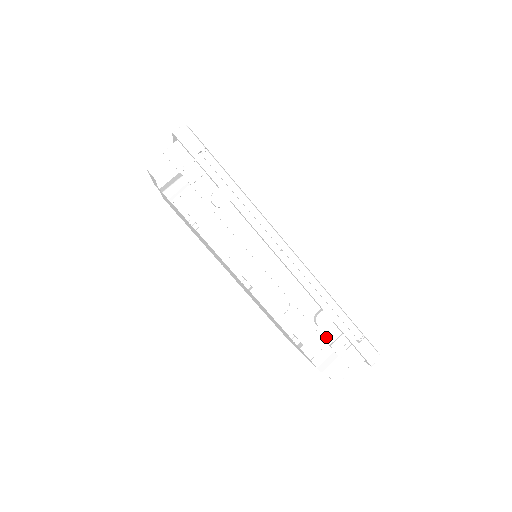
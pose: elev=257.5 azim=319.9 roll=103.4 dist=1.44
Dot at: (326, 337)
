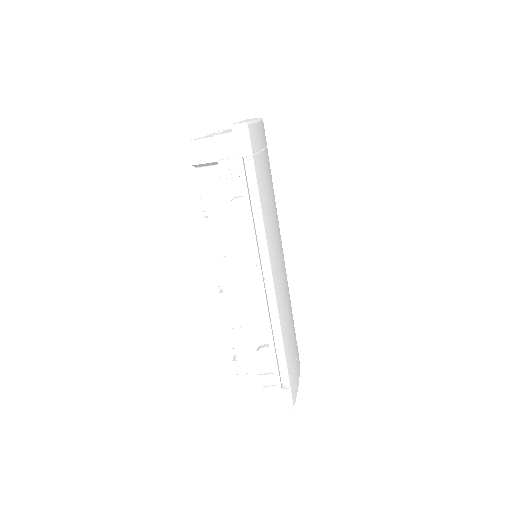
Dot at: (259, 367)
